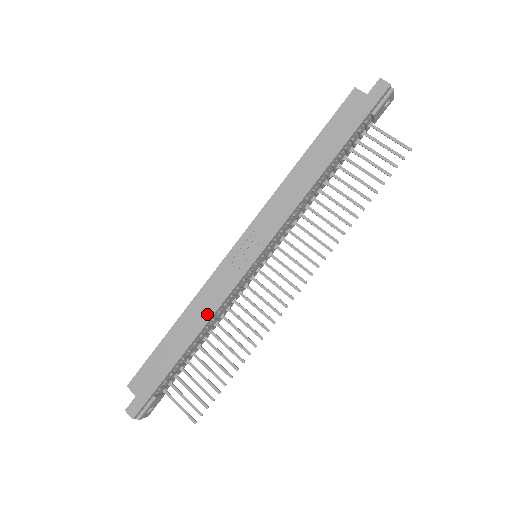
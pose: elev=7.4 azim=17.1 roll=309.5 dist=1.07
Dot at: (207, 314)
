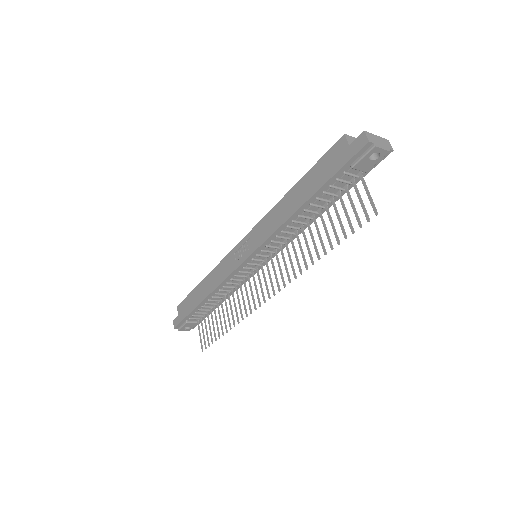
Dot at: (215, 285)
